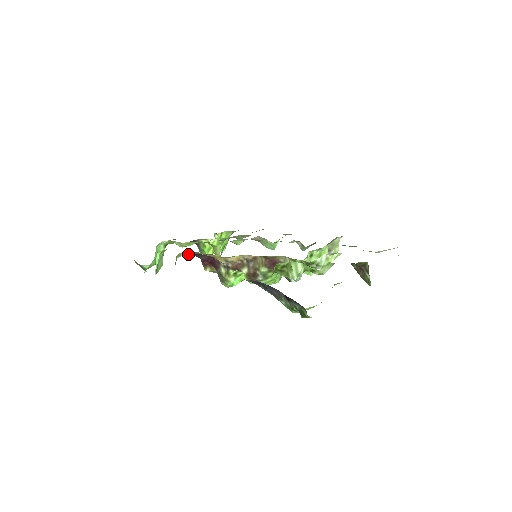
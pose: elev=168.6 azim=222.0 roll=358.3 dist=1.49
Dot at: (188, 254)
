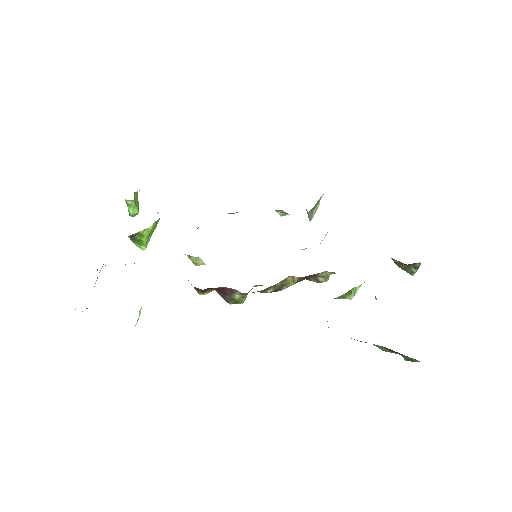
Dot at: occluded
